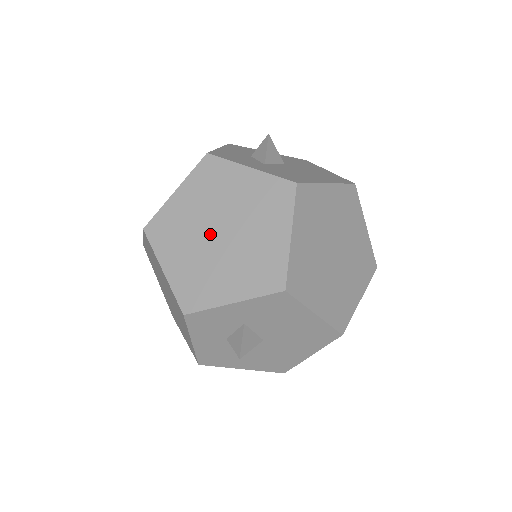
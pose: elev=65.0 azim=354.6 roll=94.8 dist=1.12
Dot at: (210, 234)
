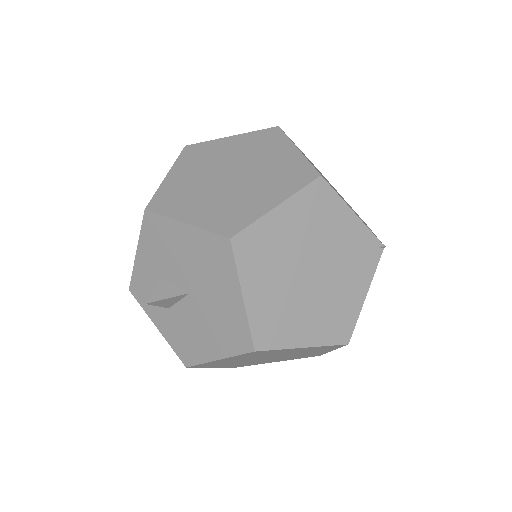
Dot at: occluded
